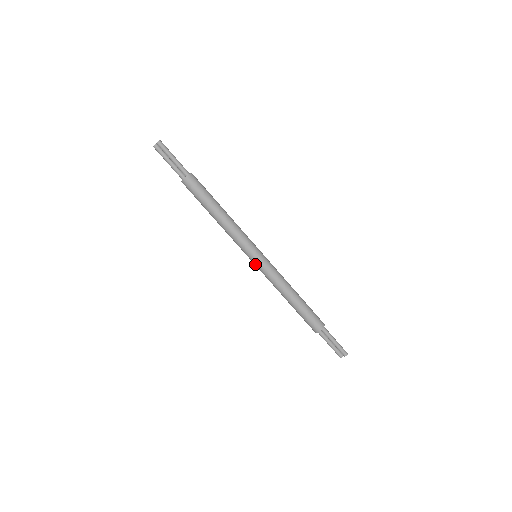
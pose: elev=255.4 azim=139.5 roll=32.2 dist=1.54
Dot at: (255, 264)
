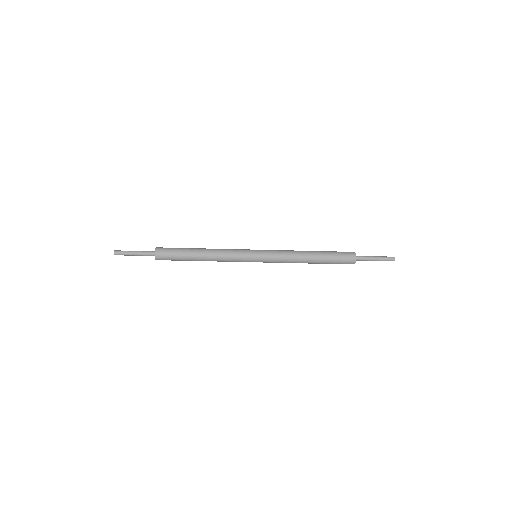
Dot at: occluded
